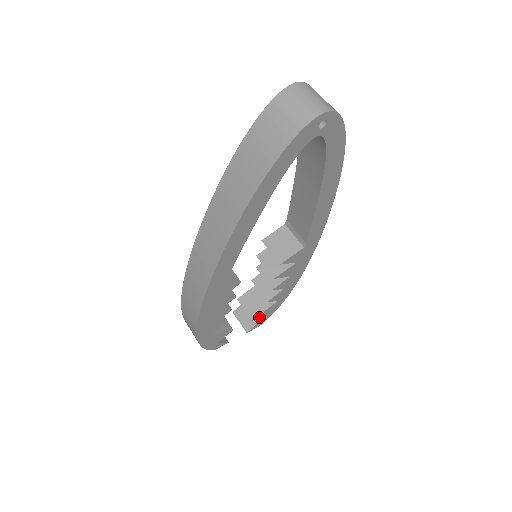
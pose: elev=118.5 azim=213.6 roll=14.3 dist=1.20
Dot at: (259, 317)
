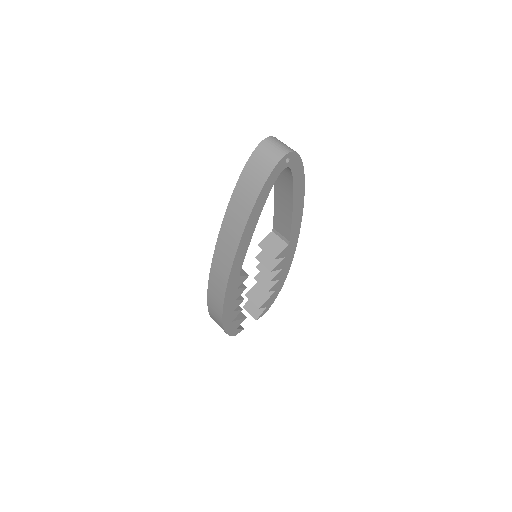
Dot at: (264, 306)
